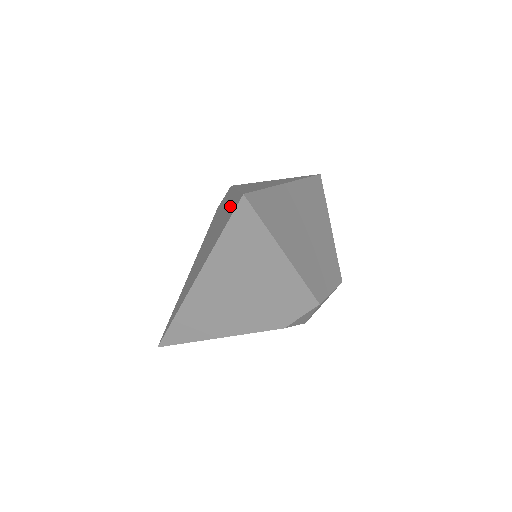
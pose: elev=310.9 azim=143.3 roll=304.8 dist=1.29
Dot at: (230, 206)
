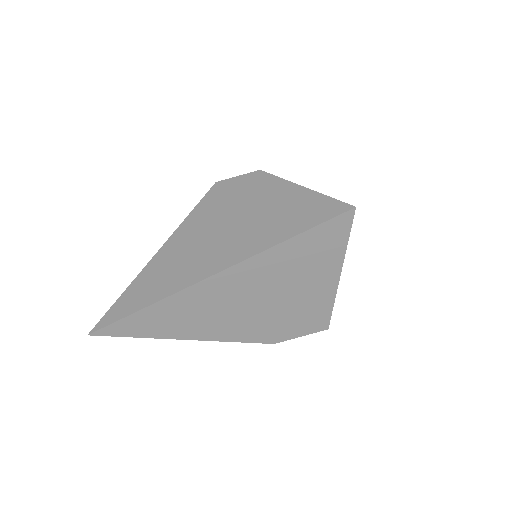
Dot at: (301, 204)
